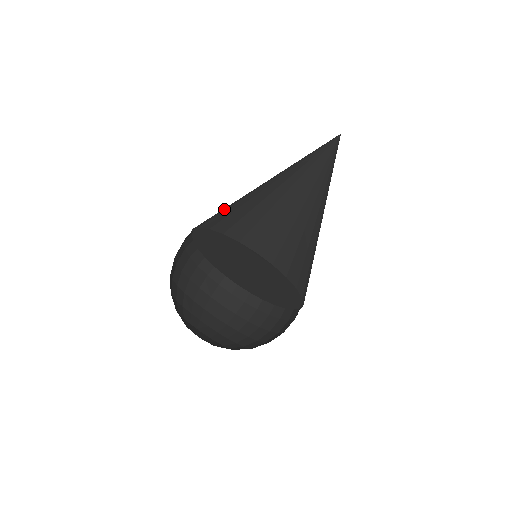
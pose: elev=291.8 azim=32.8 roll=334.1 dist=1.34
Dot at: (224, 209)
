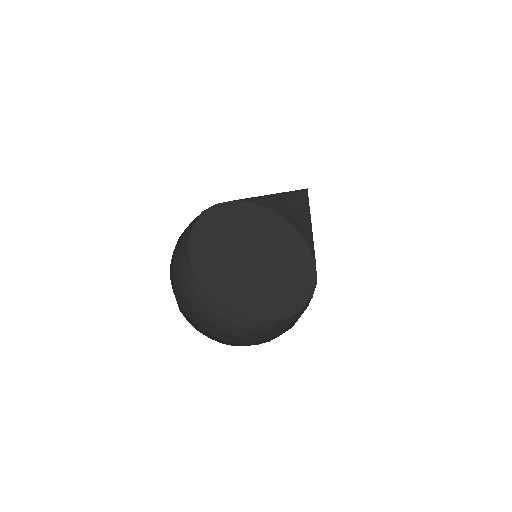
Dot at: (256, 198)
